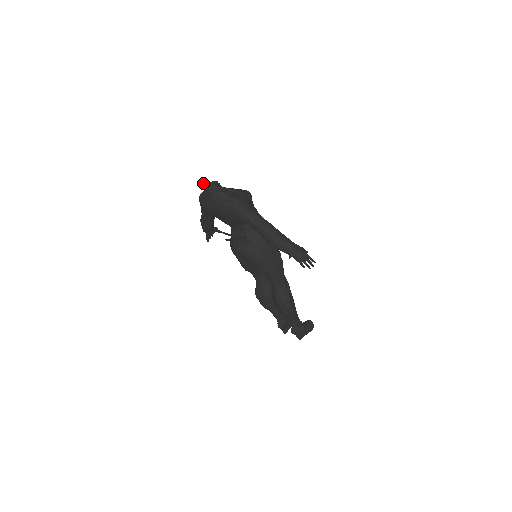
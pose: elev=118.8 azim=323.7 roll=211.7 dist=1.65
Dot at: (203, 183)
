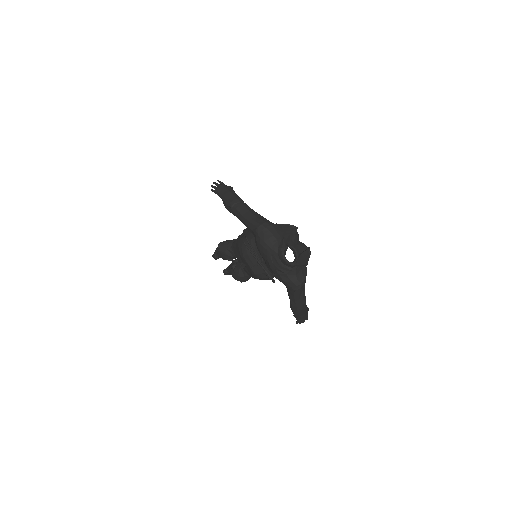
Dot at: occluded
